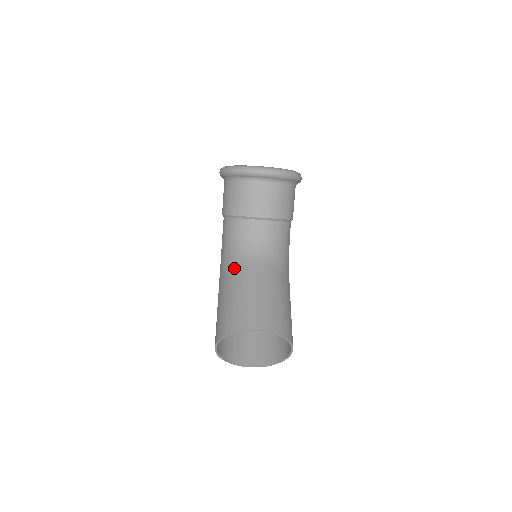
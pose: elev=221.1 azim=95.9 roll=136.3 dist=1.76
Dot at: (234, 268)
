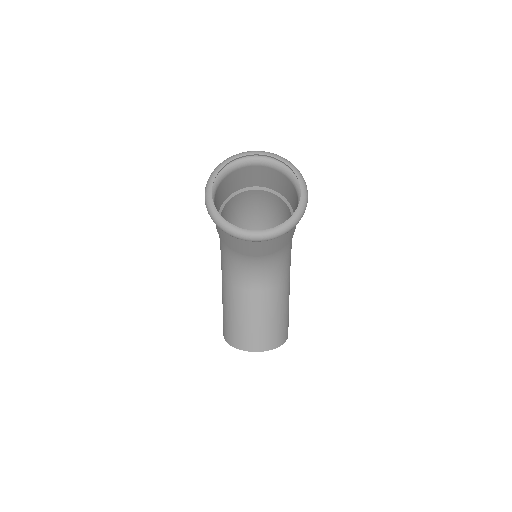
Dot at: (233, 286)
